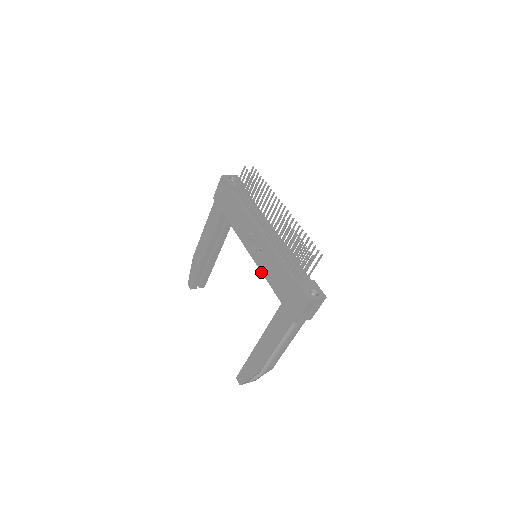
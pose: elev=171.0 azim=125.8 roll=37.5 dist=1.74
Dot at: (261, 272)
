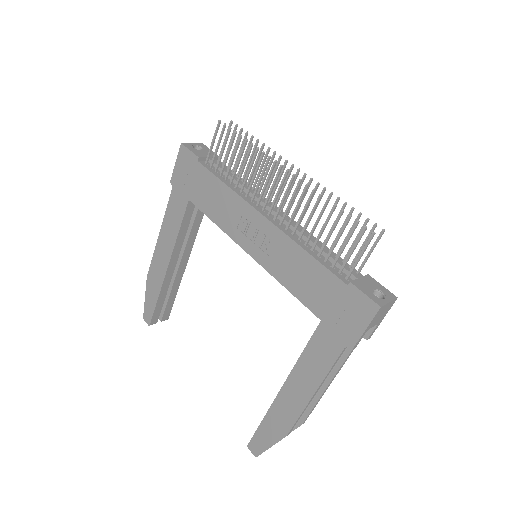
Dot at: occluded
